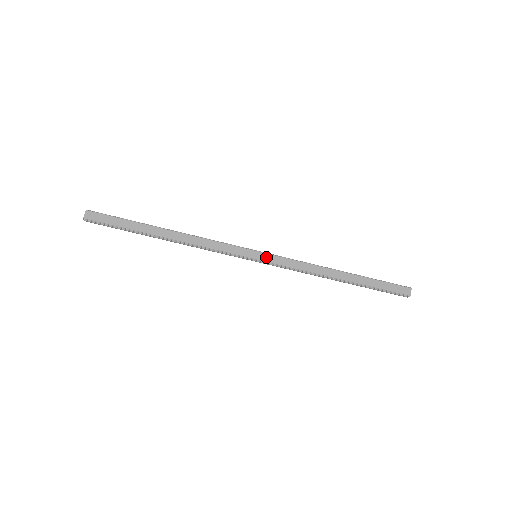
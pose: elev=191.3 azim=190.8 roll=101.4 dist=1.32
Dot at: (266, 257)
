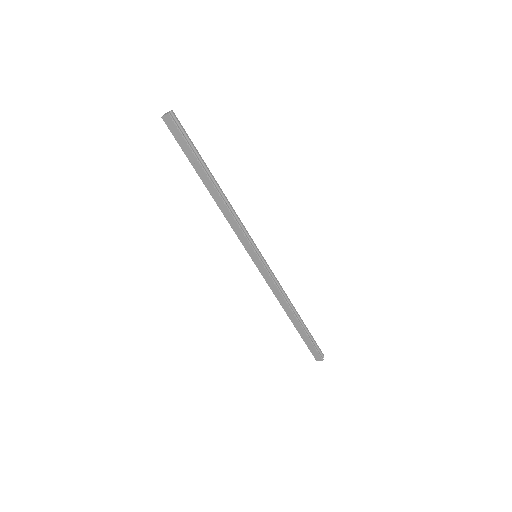
Dot at: (259, 265)
